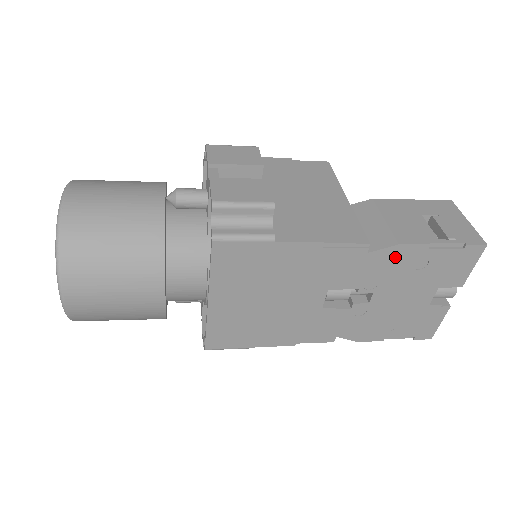
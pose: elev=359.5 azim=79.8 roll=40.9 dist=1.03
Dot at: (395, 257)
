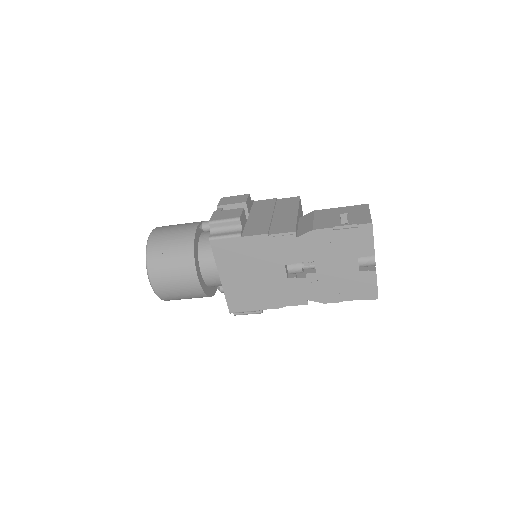
Dot at: (315, 238)
